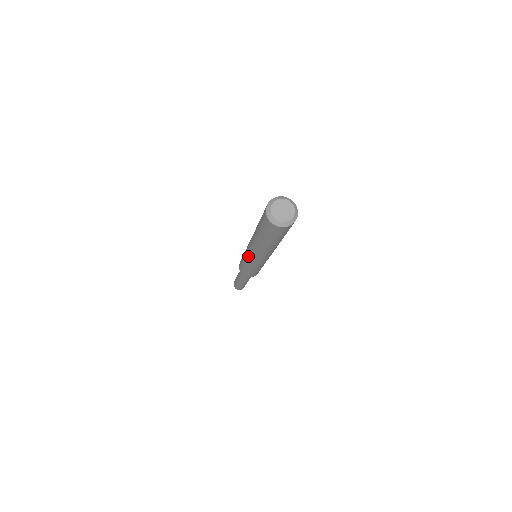
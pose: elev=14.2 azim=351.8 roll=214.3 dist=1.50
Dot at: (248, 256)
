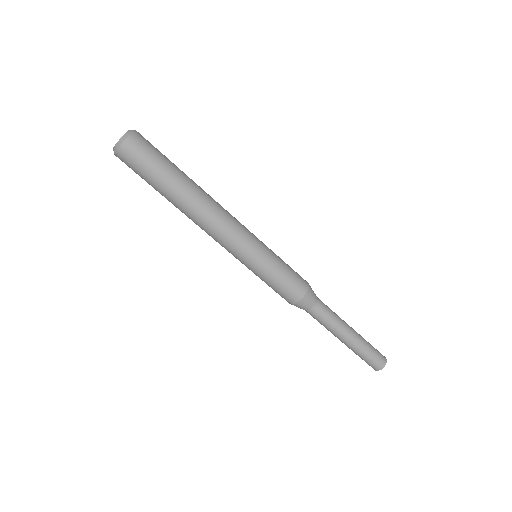
Dot at: occluded
